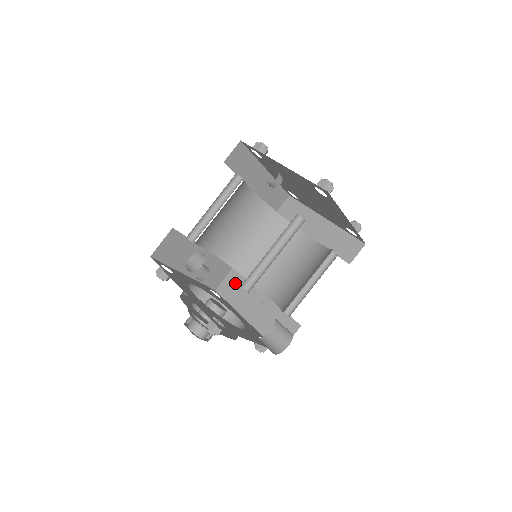
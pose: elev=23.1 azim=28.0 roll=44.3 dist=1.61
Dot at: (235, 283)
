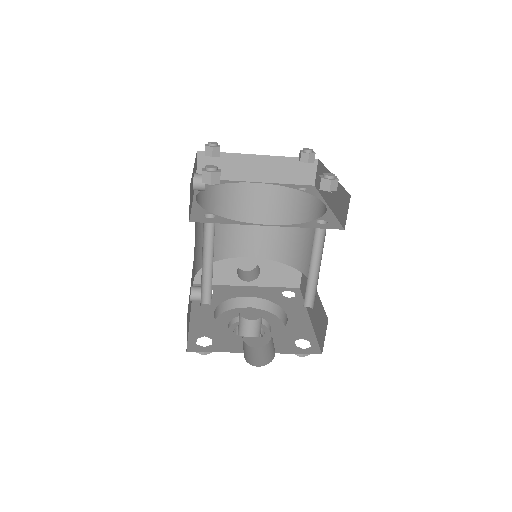
Dot at: (305, 277)
